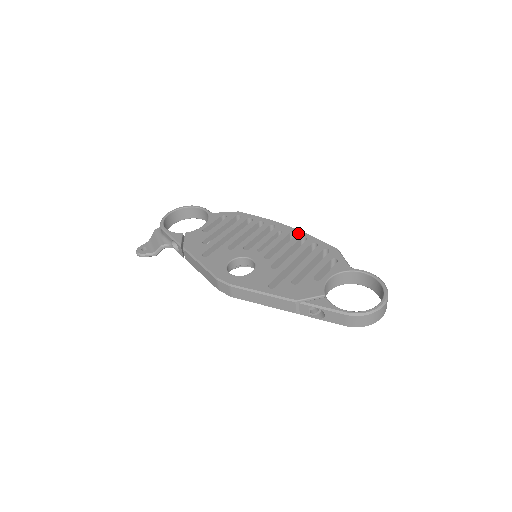
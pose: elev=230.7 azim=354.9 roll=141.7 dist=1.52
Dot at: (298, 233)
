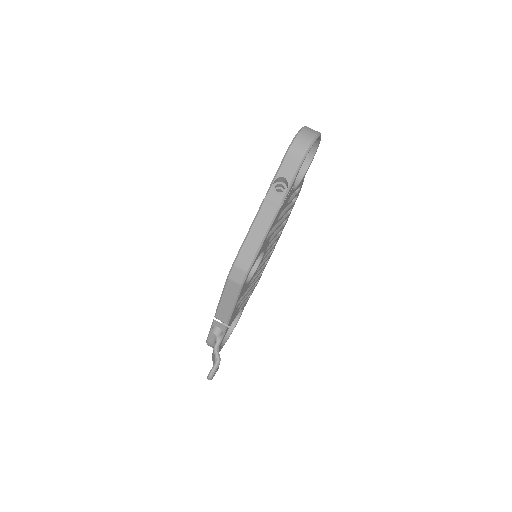
Dot at: occluded
